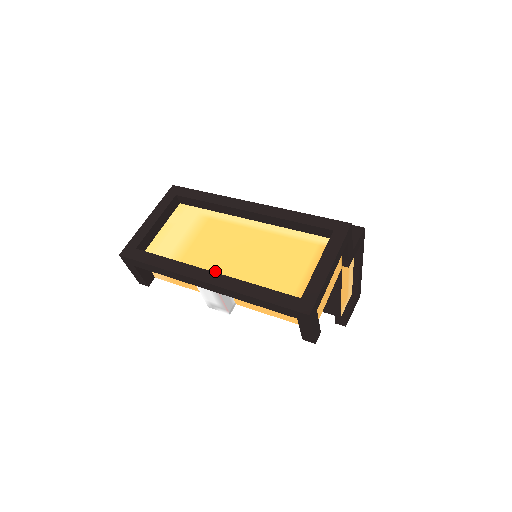
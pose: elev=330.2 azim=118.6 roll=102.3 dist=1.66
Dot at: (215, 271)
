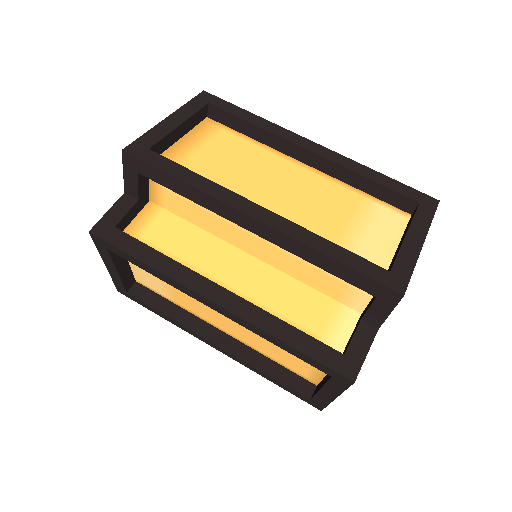
Dot at: (218, 326)
